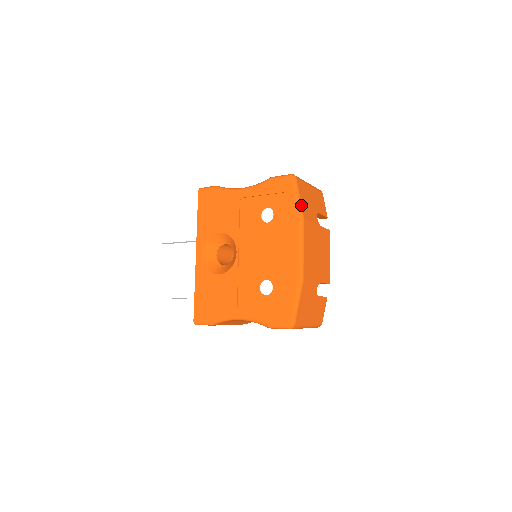
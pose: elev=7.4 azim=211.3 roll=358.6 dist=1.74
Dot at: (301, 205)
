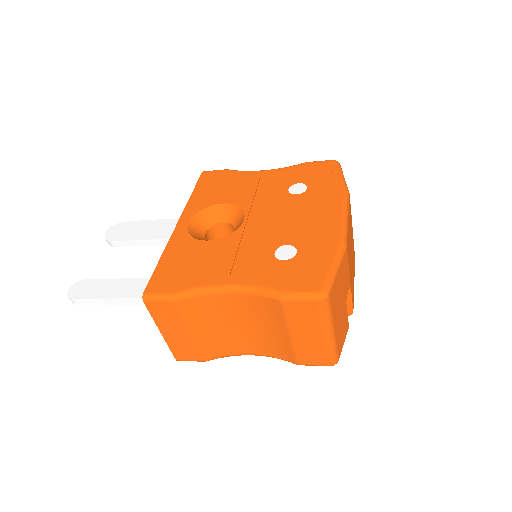
Dot at: occluded
